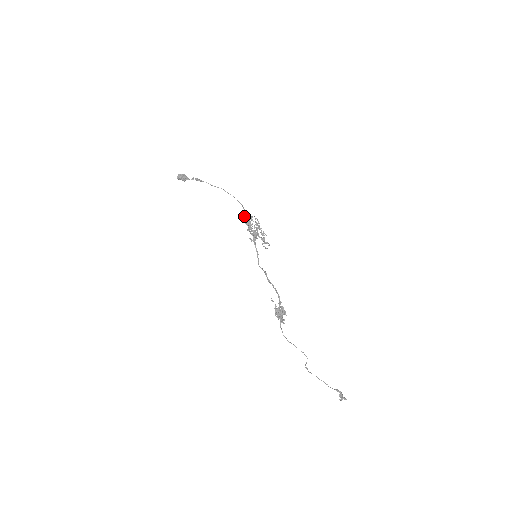
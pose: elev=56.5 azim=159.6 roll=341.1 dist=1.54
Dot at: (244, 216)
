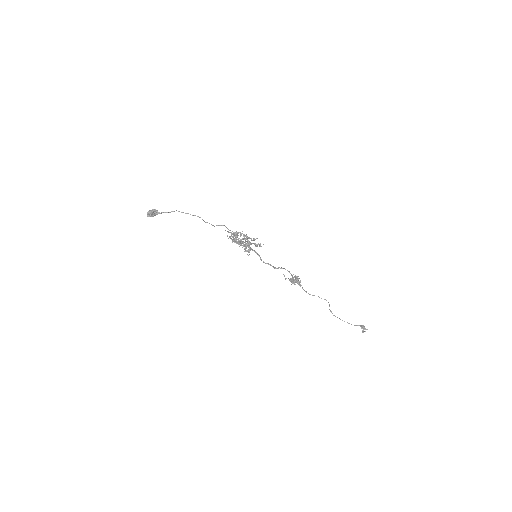
Dot at: (230, 237)
